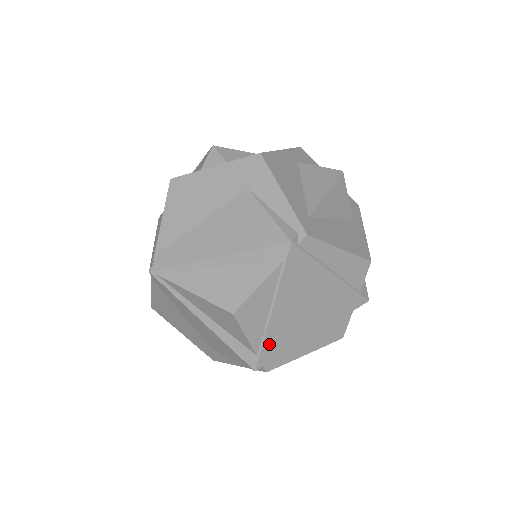
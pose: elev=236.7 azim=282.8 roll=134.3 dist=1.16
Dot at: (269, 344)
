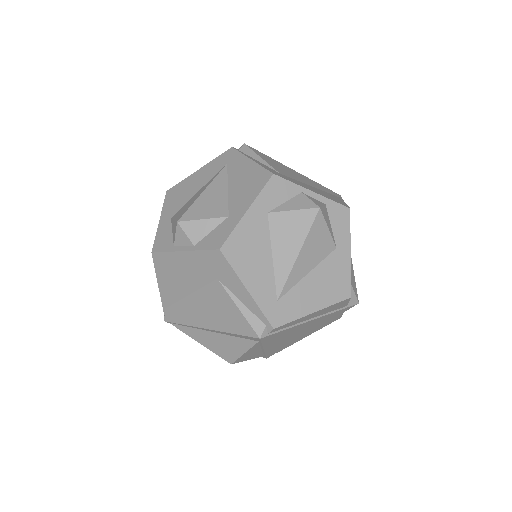
Dot at: (271, 352)
